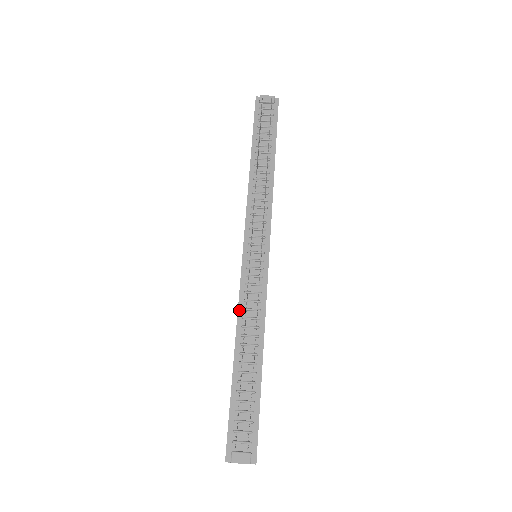
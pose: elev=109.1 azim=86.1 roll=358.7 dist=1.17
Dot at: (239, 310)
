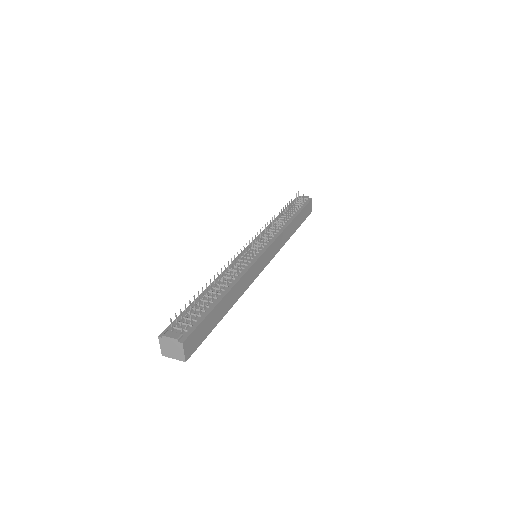
Dot at: occluded
